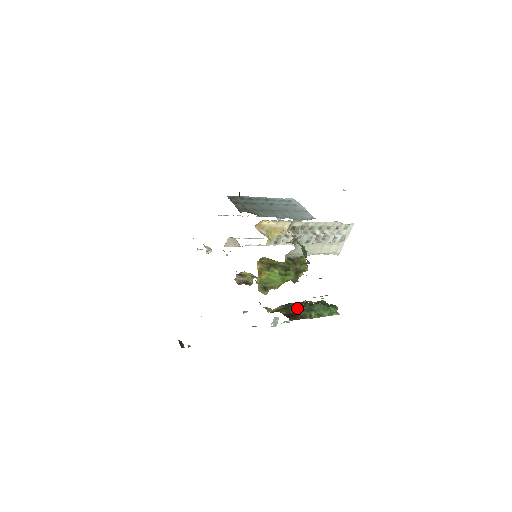
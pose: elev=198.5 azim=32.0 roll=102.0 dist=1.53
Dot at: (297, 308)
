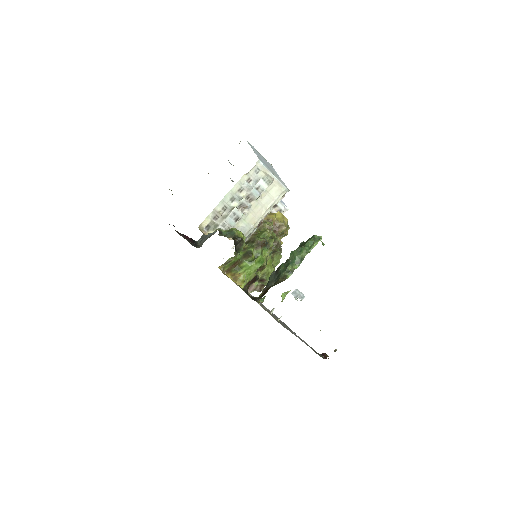
Dot at: (276, 277)
